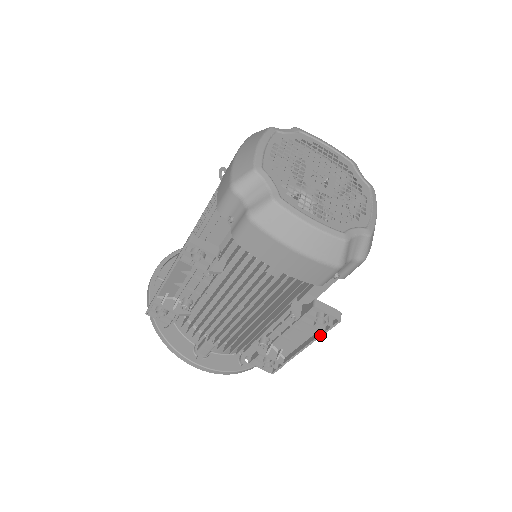
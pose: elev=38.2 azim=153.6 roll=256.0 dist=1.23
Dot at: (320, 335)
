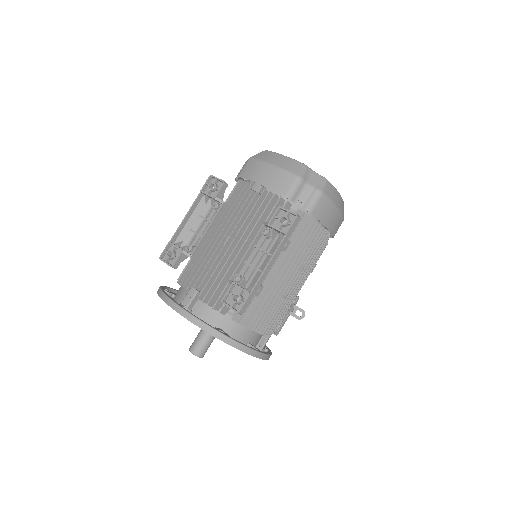
Dot at: (282, 240)
